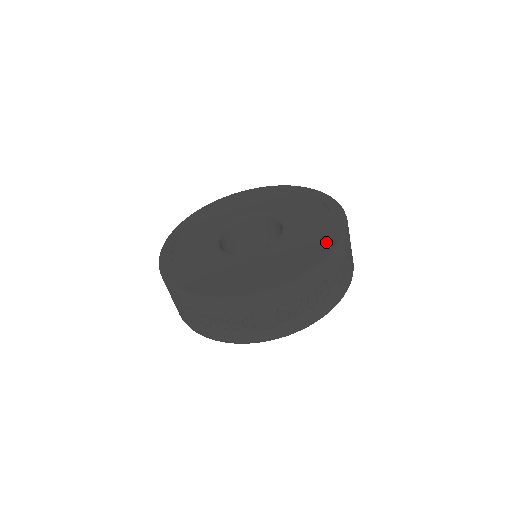
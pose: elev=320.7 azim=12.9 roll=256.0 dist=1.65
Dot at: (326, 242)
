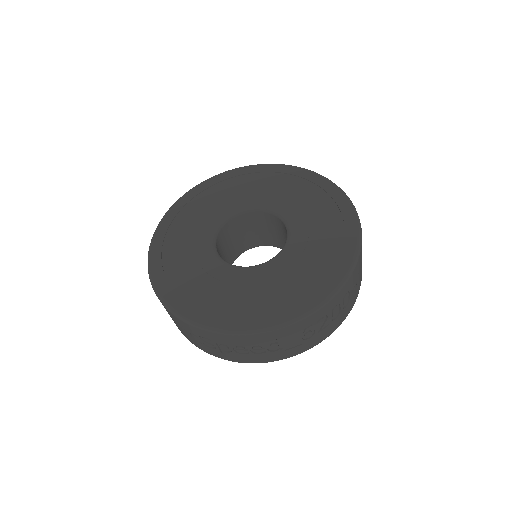
Dot at: (344, 247)
